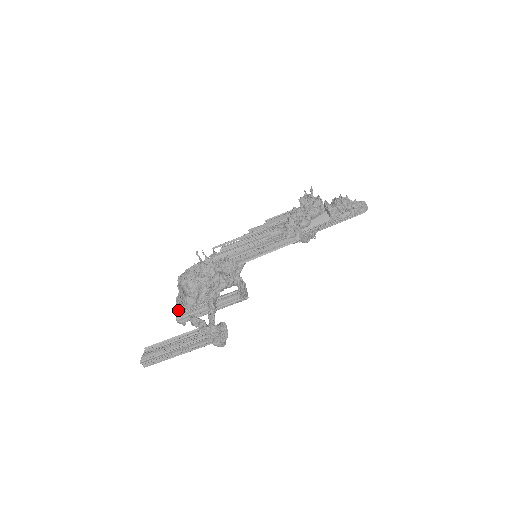
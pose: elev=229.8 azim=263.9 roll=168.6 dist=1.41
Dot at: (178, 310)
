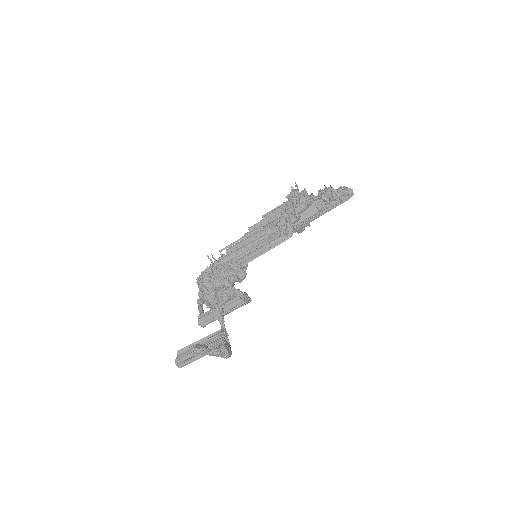
Dot at: occluded
